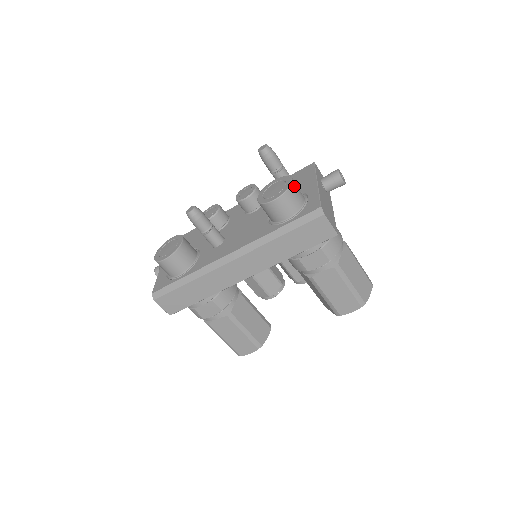
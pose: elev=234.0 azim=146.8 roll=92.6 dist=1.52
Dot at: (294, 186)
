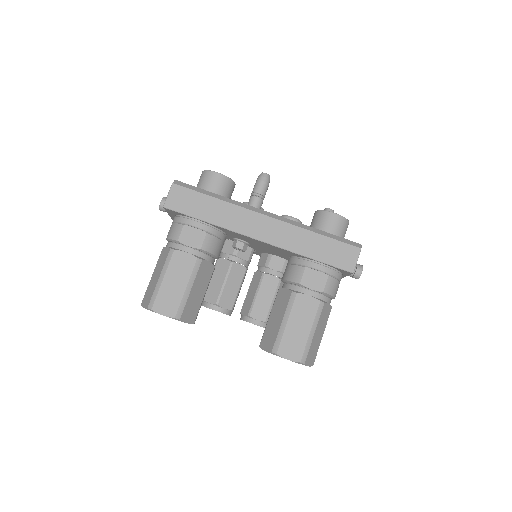
Dot at: occluded
